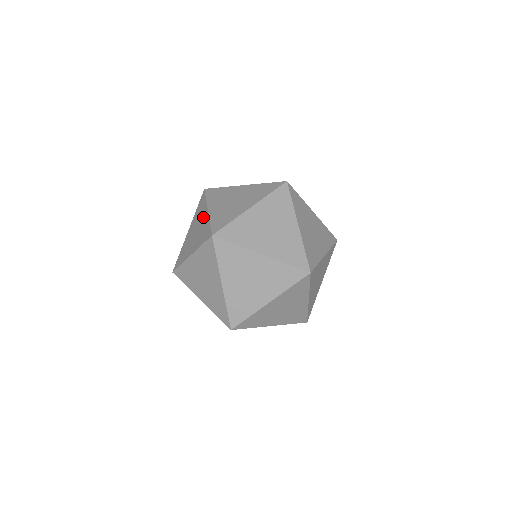
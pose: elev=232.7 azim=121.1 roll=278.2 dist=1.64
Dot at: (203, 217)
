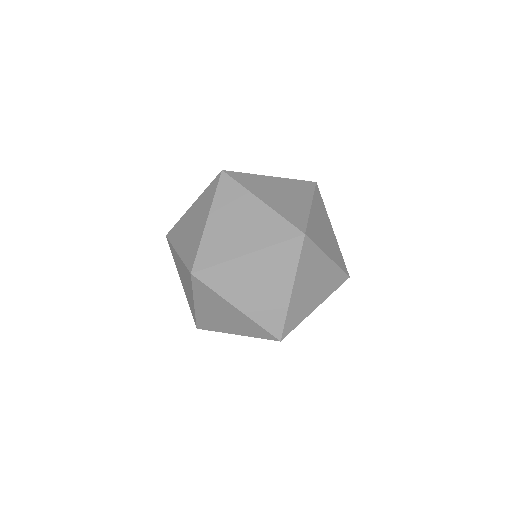
Dot at: (201, 221)
